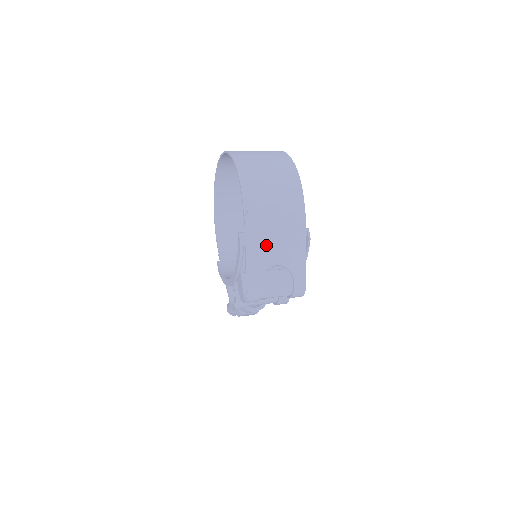
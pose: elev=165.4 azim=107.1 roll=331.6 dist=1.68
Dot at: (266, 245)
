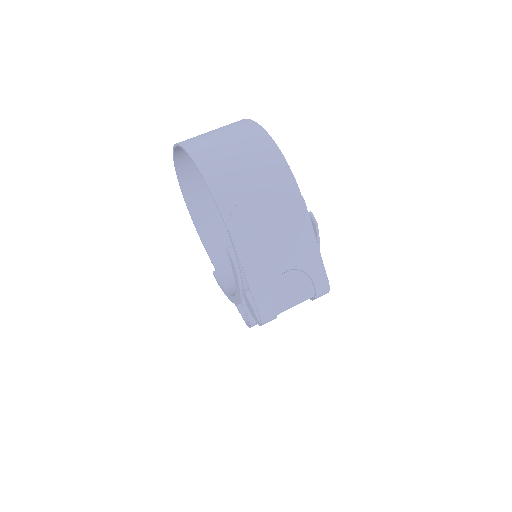
Dot at: (265, 252)
